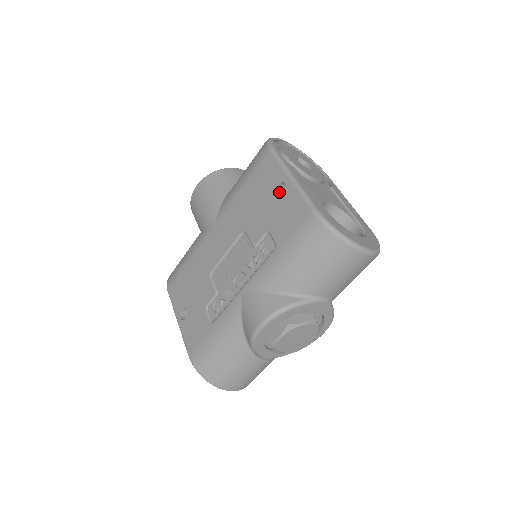
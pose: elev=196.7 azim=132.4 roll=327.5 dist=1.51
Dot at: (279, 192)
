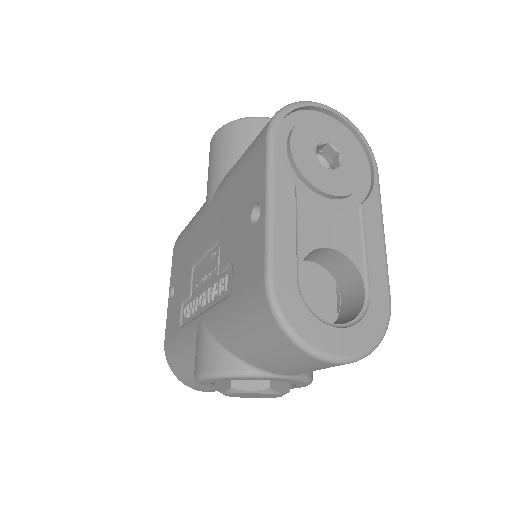
Dot at: (258, 212)
